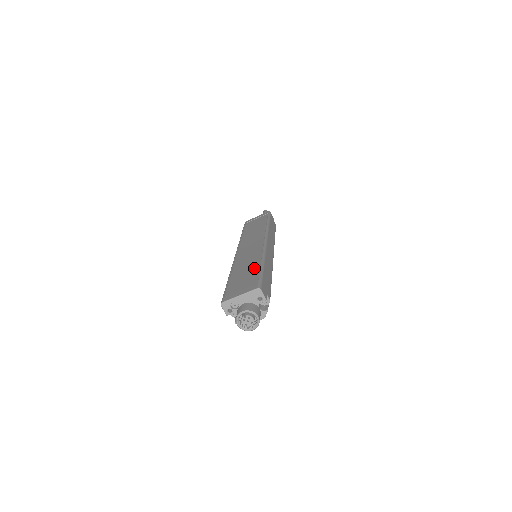
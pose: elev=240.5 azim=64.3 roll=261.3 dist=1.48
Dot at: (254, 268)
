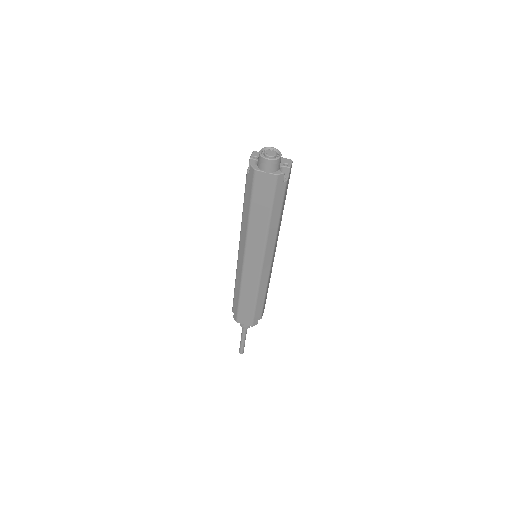
Dot at: occluded
